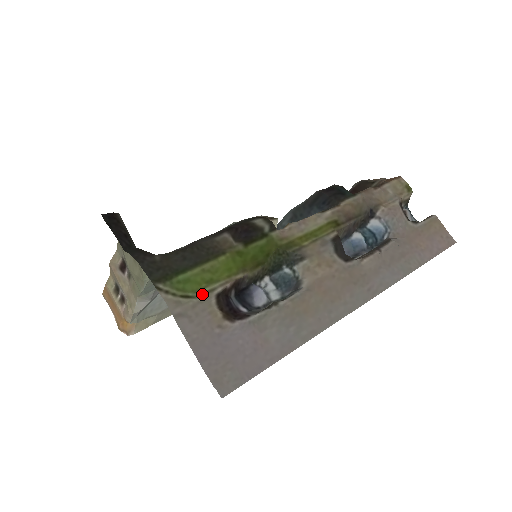
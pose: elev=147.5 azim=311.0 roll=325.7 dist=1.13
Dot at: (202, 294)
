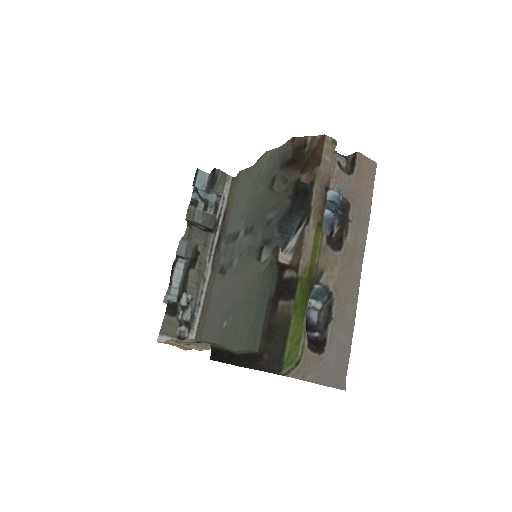
Dot at: (301, 353)
